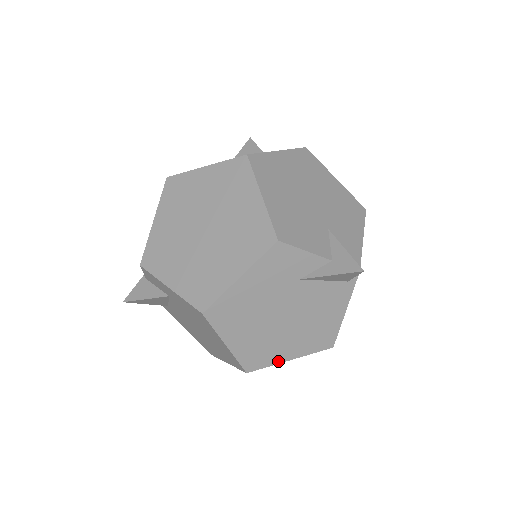
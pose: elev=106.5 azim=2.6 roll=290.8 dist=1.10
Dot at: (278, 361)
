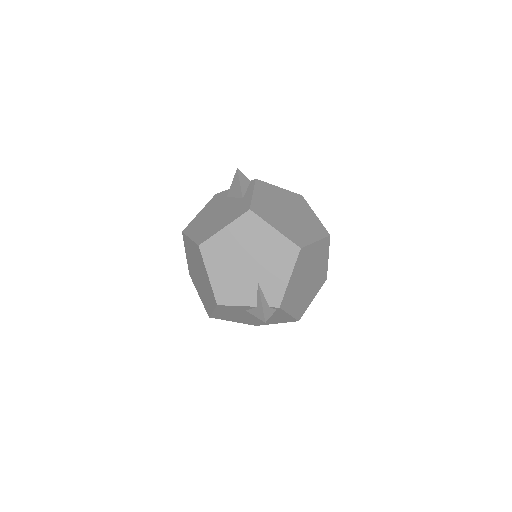
Dot at: occluded
